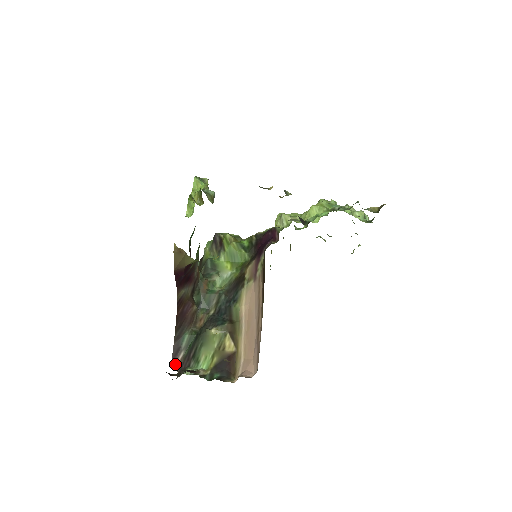
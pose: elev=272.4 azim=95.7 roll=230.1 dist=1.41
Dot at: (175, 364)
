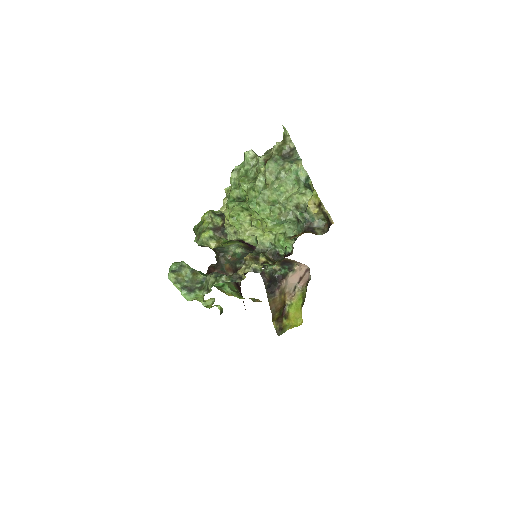
Dot at: occluded
